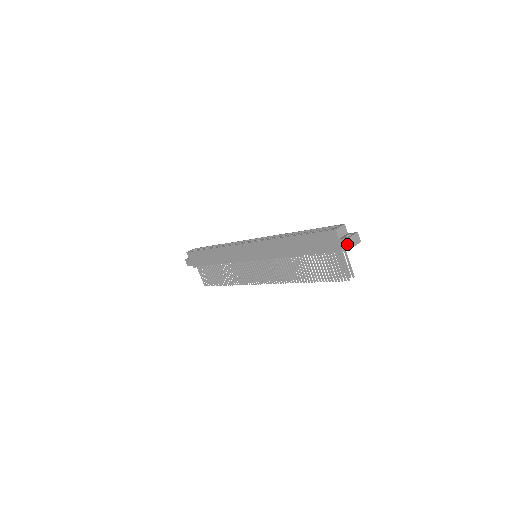
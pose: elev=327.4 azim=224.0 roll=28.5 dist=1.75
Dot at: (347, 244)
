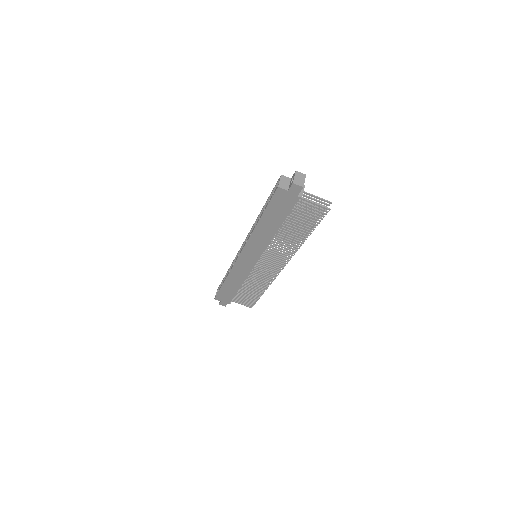
Dot at: (297, 188)
